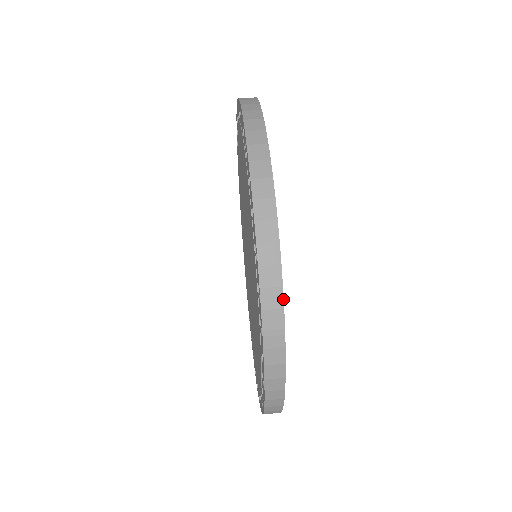
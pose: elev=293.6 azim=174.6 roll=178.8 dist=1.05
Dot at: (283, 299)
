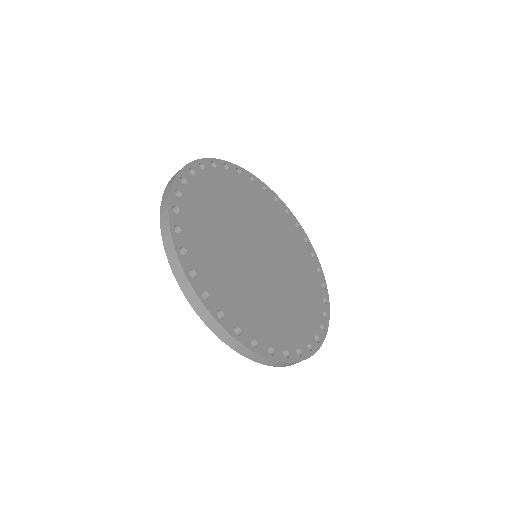
Dot at: (238, 341)
